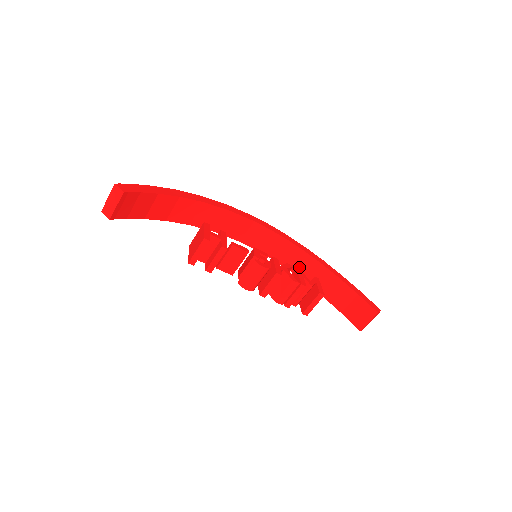
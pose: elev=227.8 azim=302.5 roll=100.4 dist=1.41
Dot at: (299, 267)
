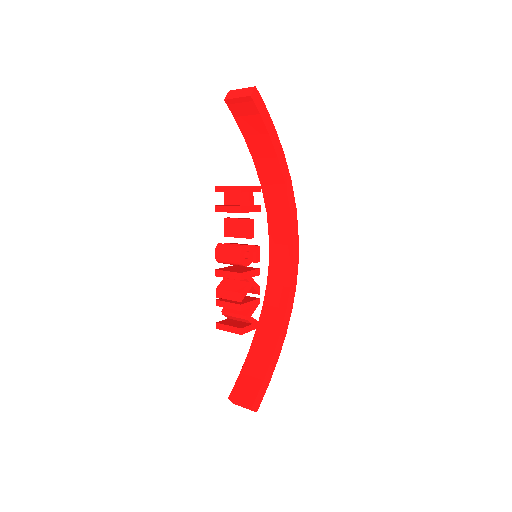
Dot at: (270, 312)
